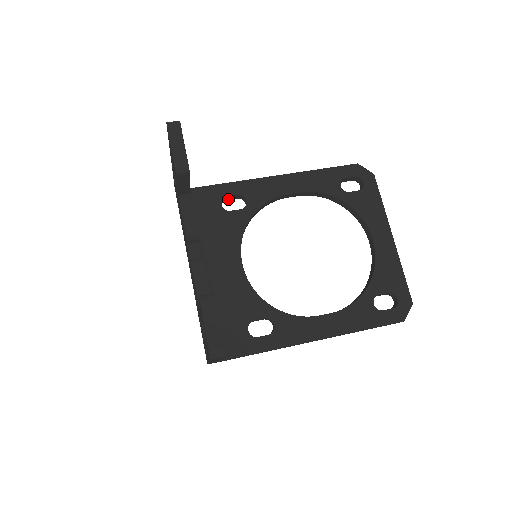
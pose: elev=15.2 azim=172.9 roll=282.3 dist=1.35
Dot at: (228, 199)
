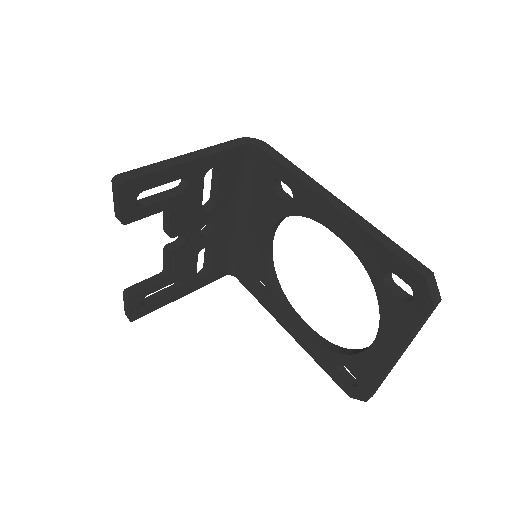
Dot at: occluded
